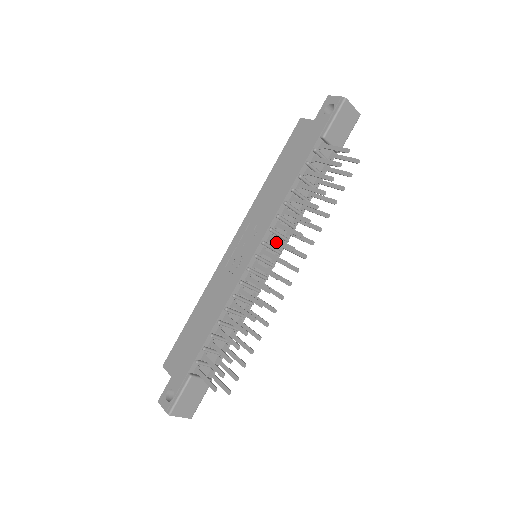
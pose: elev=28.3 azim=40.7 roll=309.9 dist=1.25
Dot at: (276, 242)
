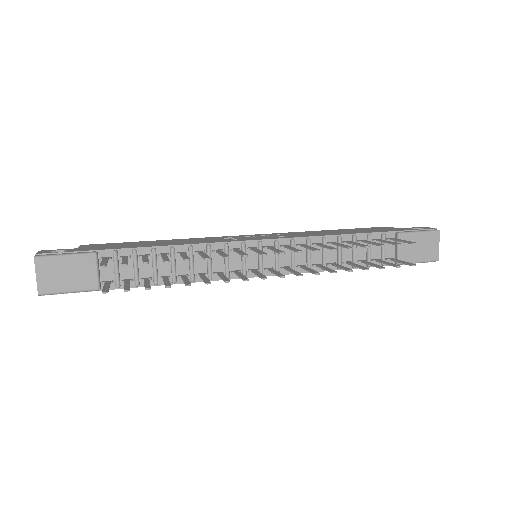
Dot at: (288, 247)
